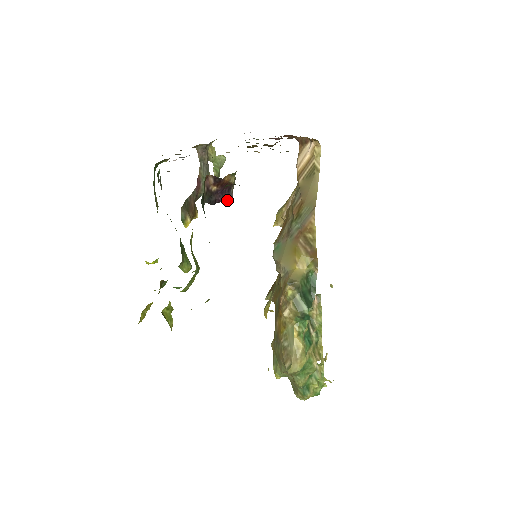
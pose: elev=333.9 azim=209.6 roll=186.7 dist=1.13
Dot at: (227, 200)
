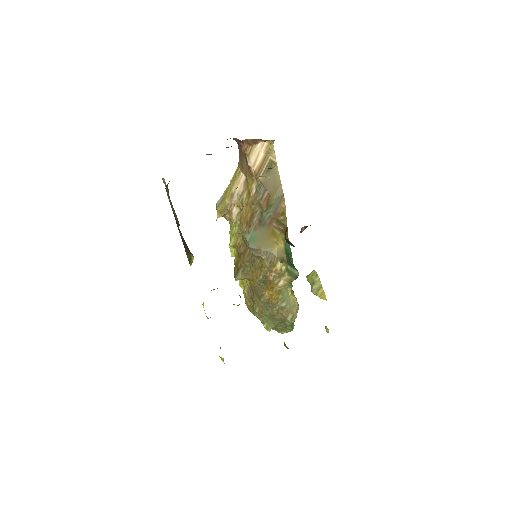
Dot at: occluded
